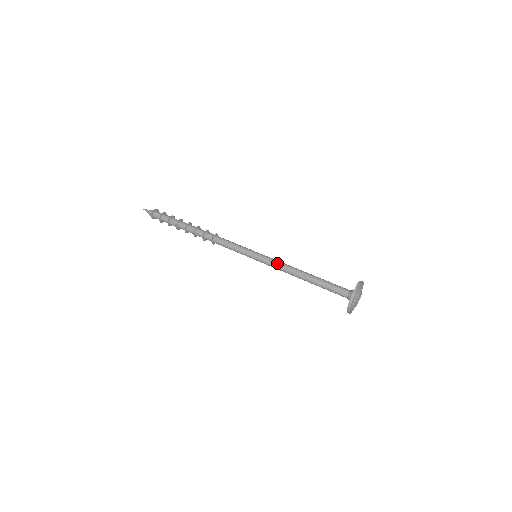
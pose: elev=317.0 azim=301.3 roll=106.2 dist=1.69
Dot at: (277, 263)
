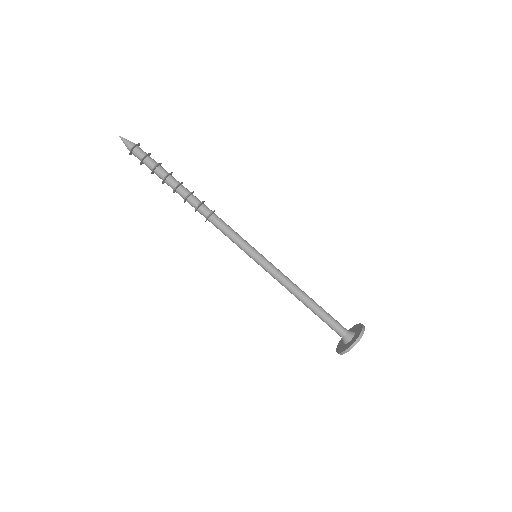
Dot at: (276, 279)
